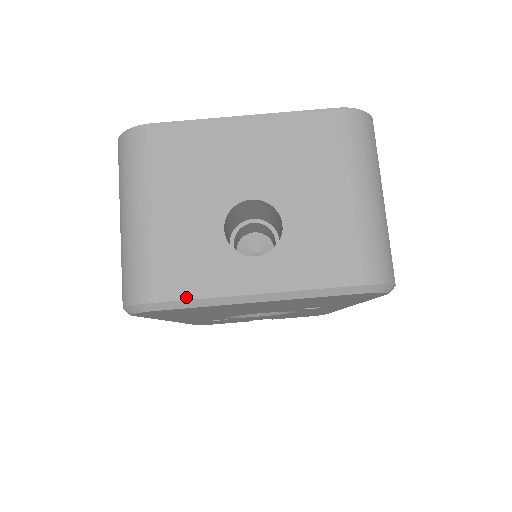
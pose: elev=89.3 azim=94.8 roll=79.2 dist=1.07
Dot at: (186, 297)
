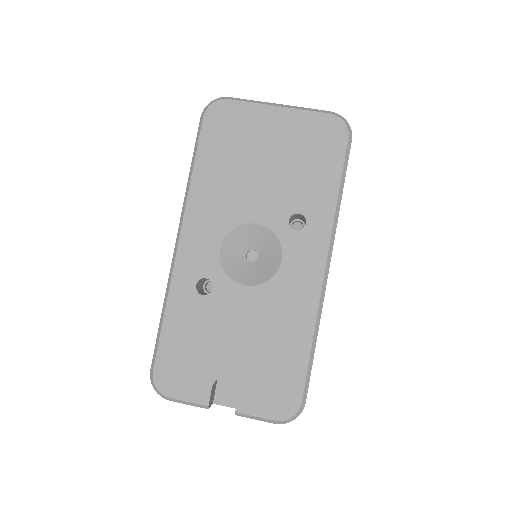
Dot at: (243, 100)
